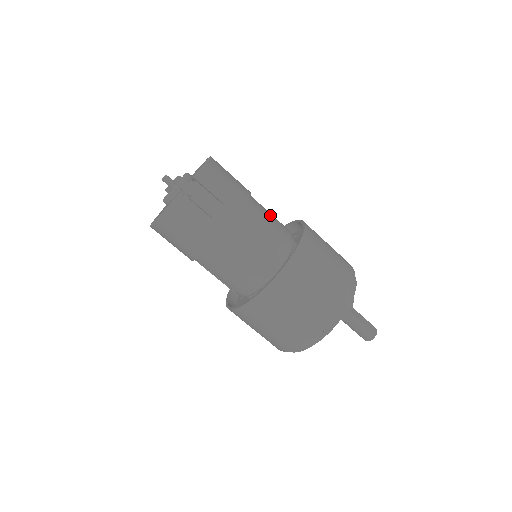
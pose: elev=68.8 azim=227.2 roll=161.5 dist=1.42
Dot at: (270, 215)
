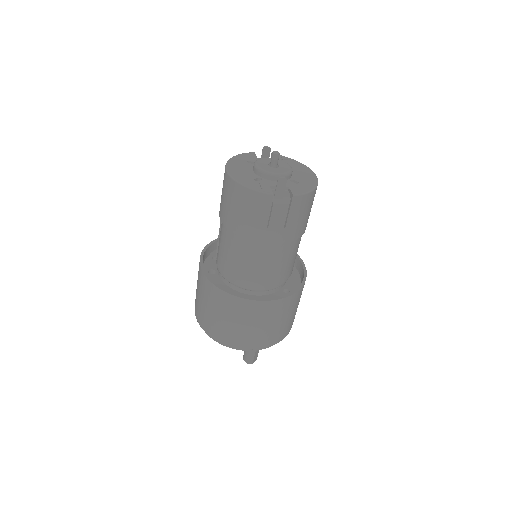
Dot at: occluded
